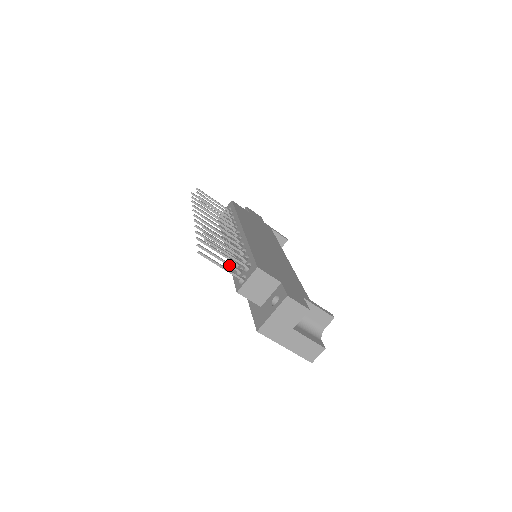
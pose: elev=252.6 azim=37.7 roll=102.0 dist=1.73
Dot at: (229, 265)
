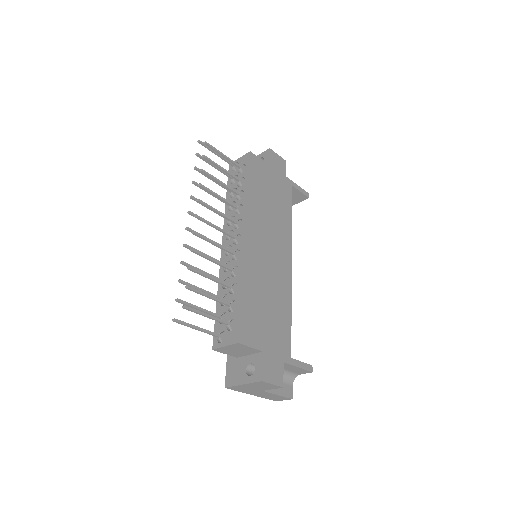
Dot at: occluded
